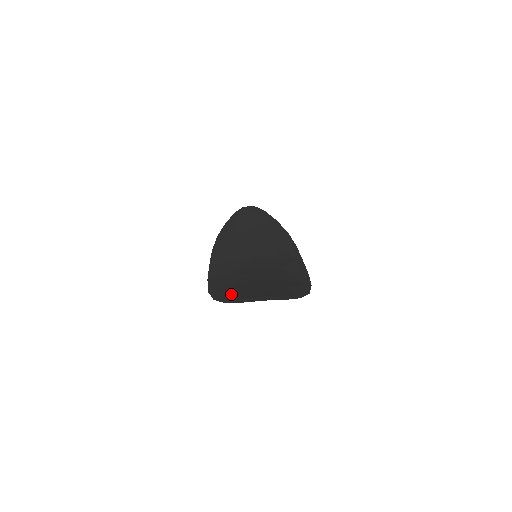
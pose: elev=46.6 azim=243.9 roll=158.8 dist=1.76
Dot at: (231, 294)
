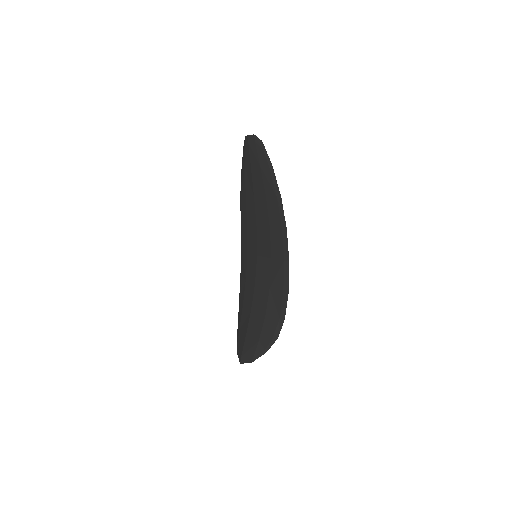
Dot at: (239, 326)
